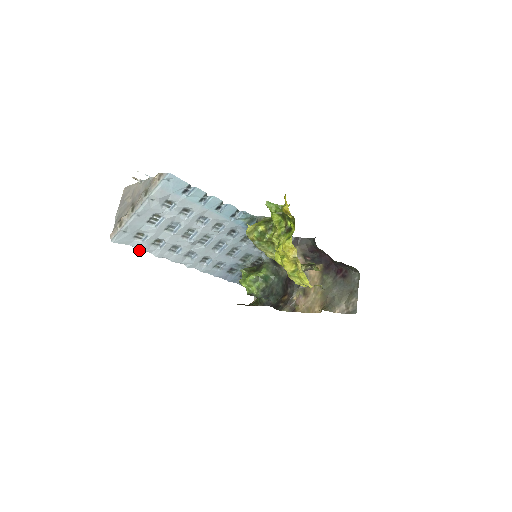
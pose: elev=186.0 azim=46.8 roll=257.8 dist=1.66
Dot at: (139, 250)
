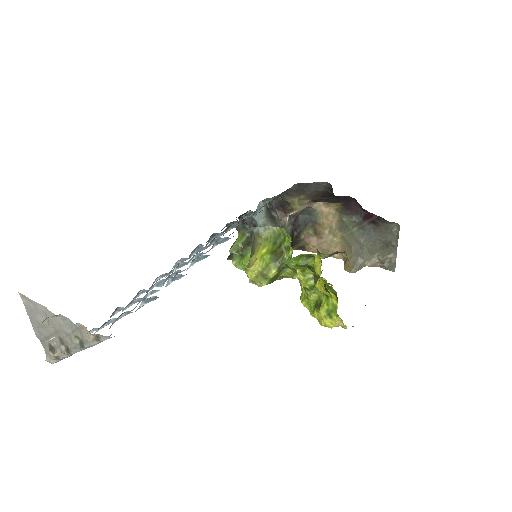
Dot at: occluded
